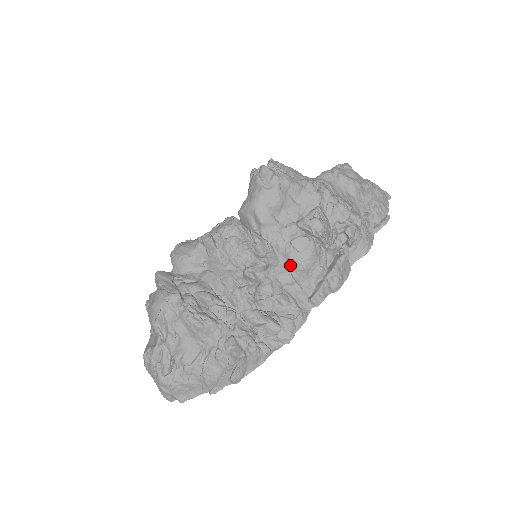
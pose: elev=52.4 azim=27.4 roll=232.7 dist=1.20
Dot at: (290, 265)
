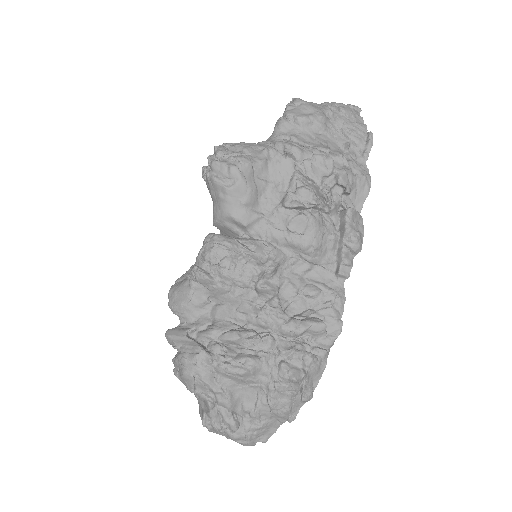
Dot at: (299, 252)
